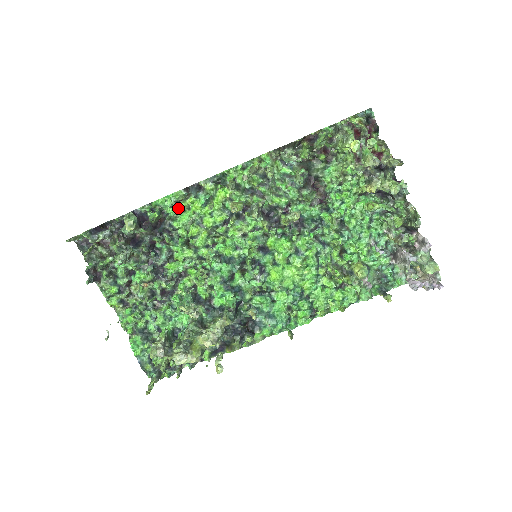
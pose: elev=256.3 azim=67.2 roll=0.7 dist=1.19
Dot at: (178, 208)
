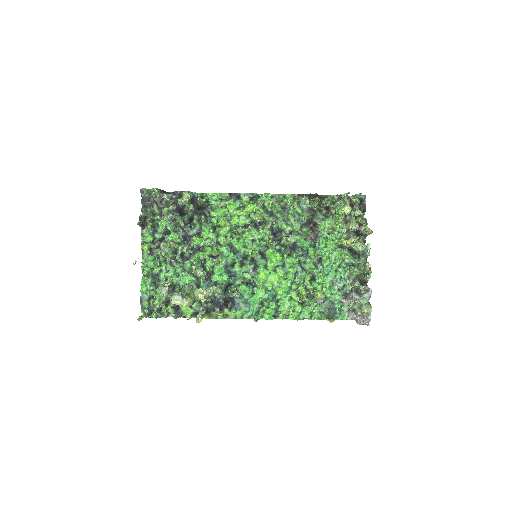
Dot at: (219, 204)
